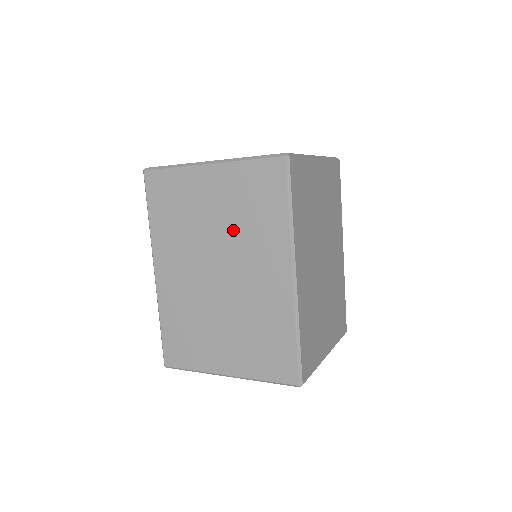
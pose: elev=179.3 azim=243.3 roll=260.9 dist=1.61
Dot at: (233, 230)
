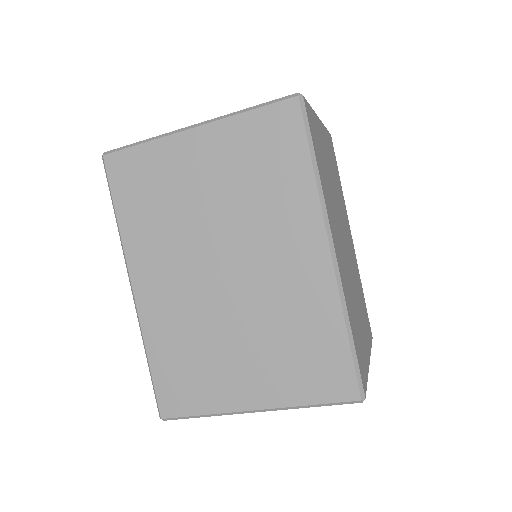
Dot at: (238, 207)
